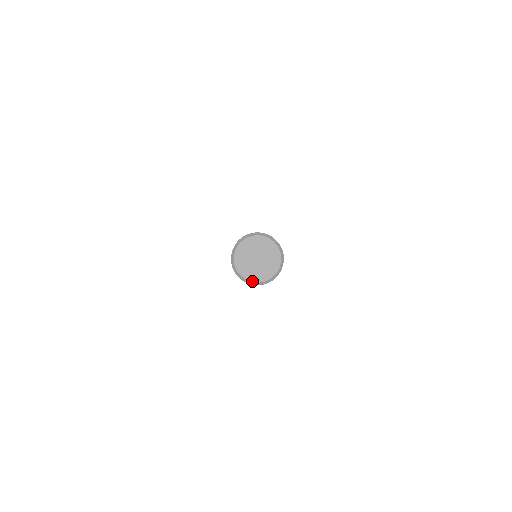
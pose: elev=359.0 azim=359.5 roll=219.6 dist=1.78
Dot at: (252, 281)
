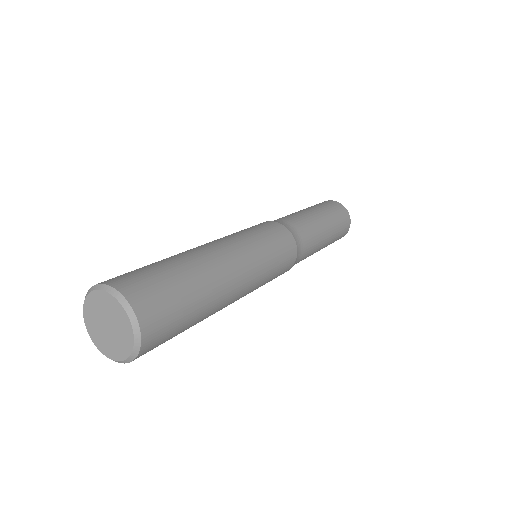
Dot at: (91, 338)
